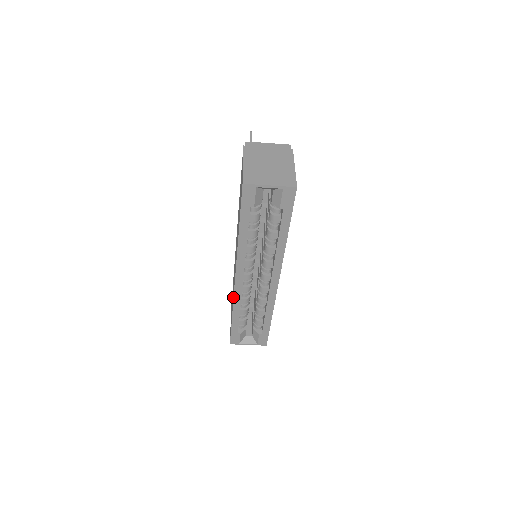
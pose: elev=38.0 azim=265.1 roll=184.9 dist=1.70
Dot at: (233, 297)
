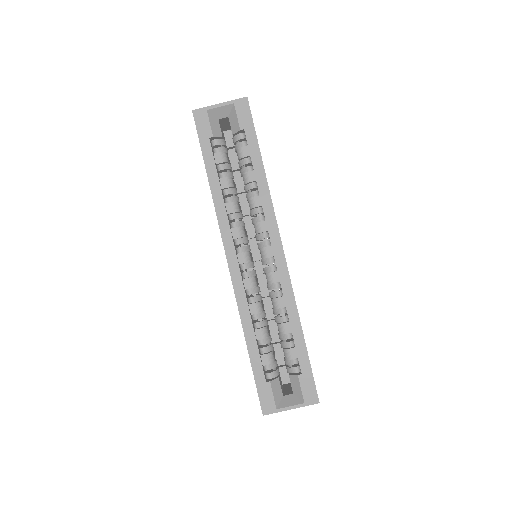
Dot at: (236, 300)
